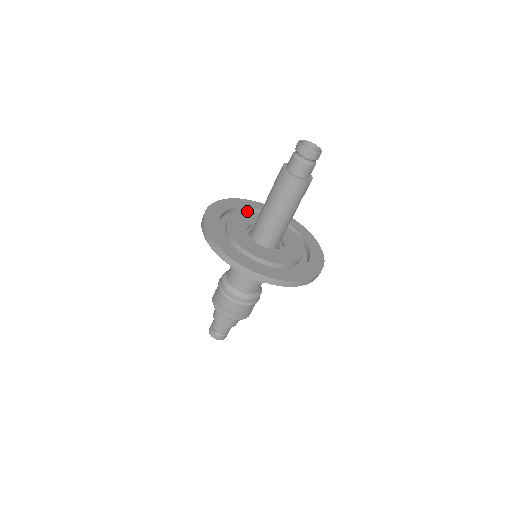
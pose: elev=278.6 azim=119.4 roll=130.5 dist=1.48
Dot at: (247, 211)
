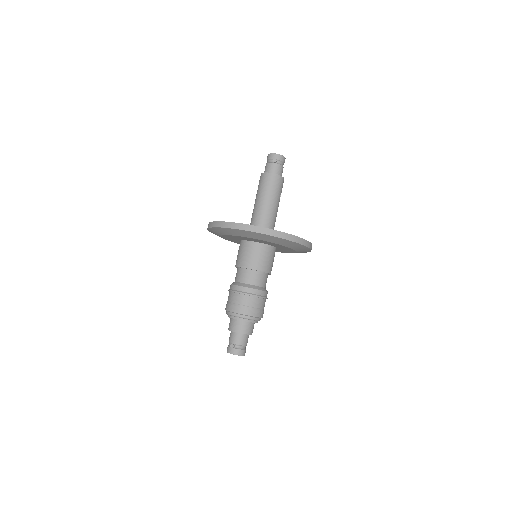
Dot at: occluded
